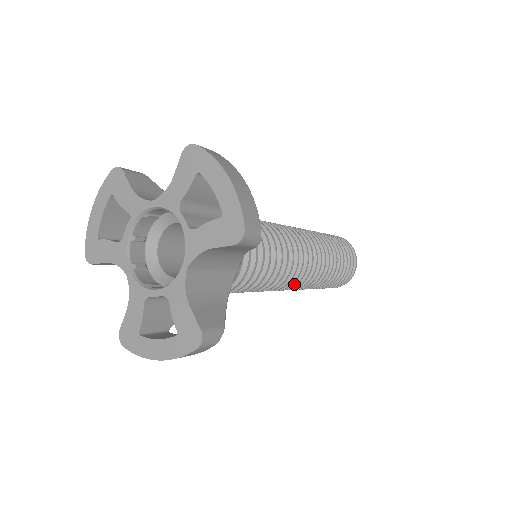
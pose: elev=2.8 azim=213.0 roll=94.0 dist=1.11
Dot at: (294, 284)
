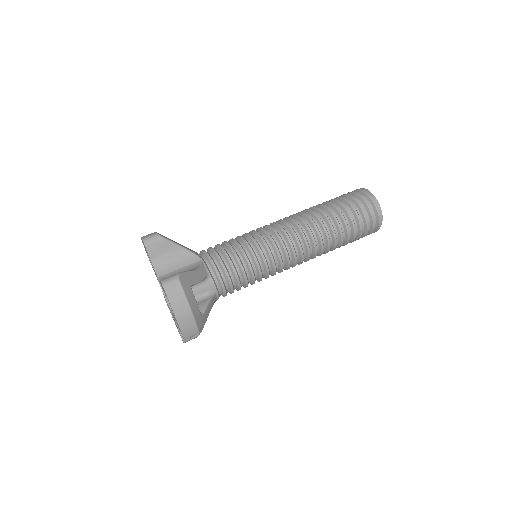
Dot at: occluded
